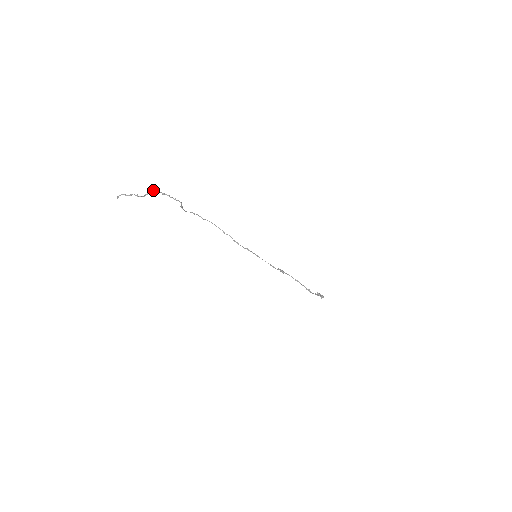
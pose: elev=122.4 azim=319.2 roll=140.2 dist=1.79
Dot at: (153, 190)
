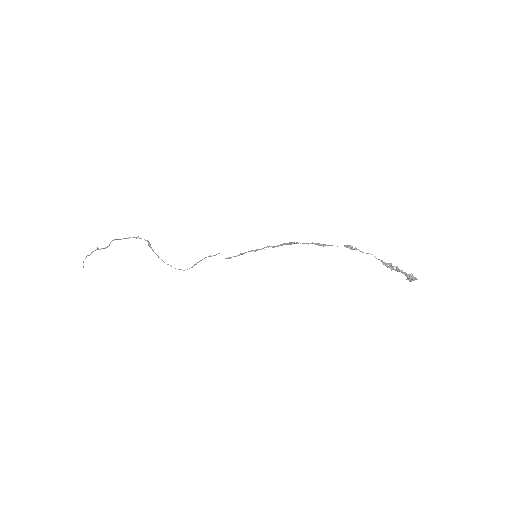
Dot at: (115, 239)
